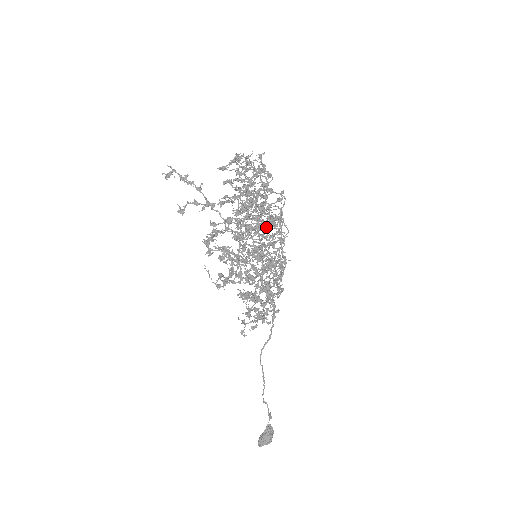
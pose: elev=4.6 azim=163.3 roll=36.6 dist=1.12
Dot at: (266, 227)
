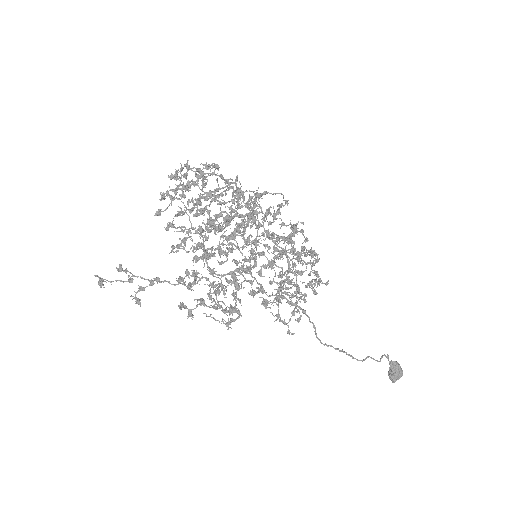
Dot at: occluded
